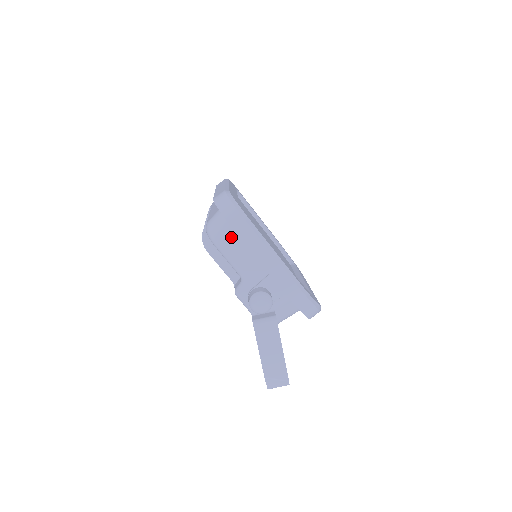
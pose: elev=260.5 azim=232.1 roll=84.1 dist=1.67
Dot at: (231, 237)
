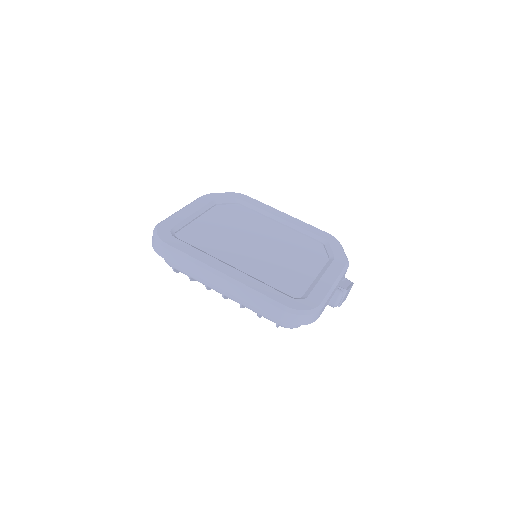
Dot at: occluded
